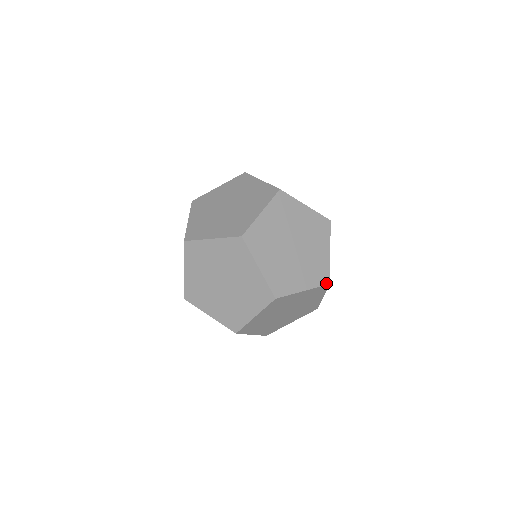
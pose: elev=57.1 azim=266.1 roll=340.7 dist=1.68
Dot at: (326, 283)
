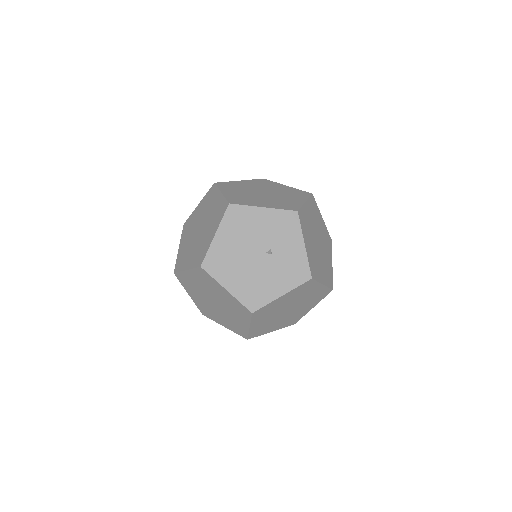
Dot at: (329, 292)
